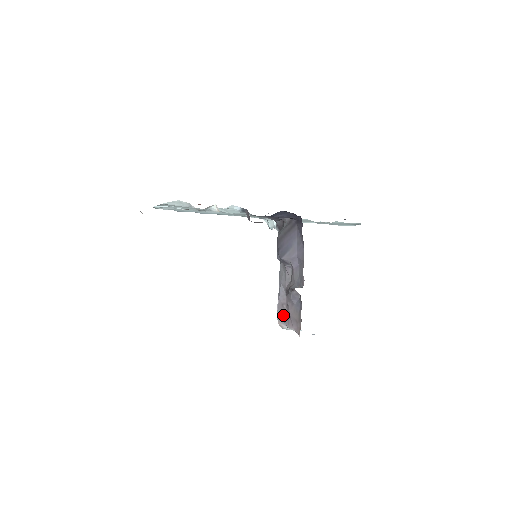
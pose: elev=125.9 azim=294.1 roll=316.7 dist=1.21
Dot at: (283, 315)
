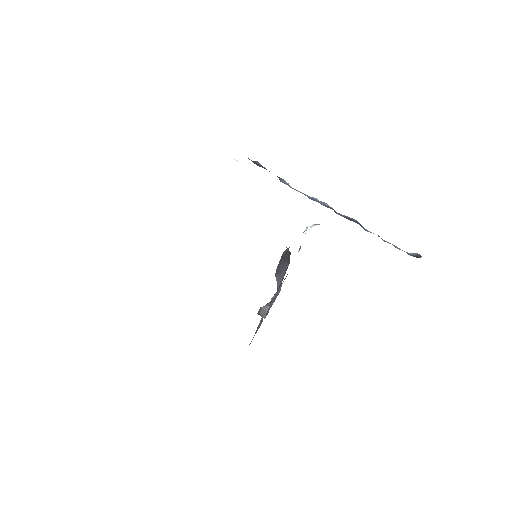
Dot at: occluded
